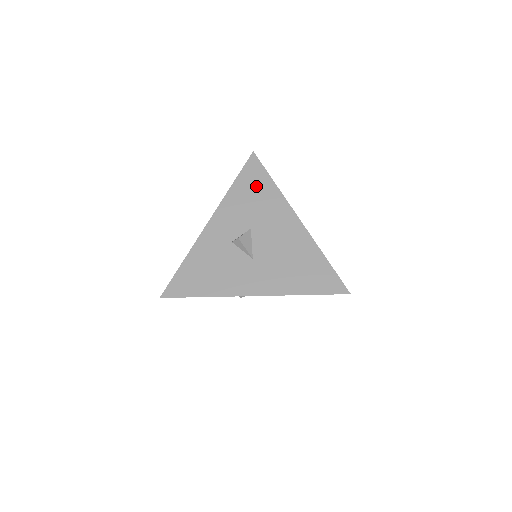
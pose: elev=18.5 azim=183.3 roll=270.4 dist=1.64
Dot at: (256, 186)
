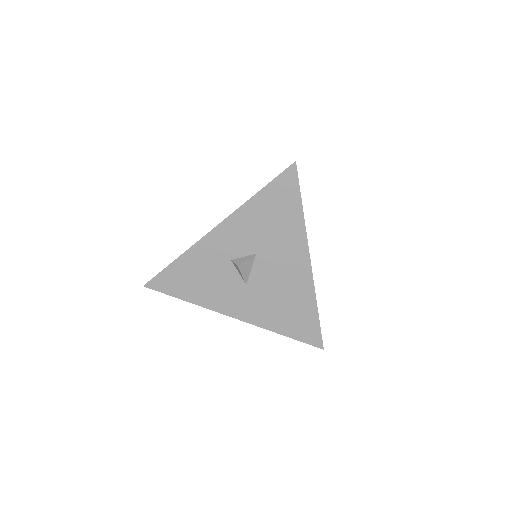
Dot at: (281, 208)
